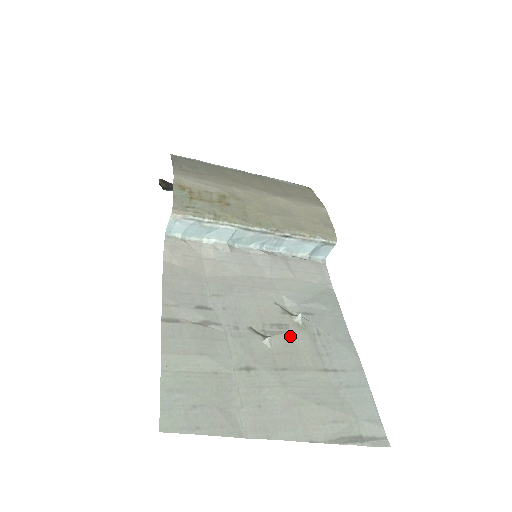
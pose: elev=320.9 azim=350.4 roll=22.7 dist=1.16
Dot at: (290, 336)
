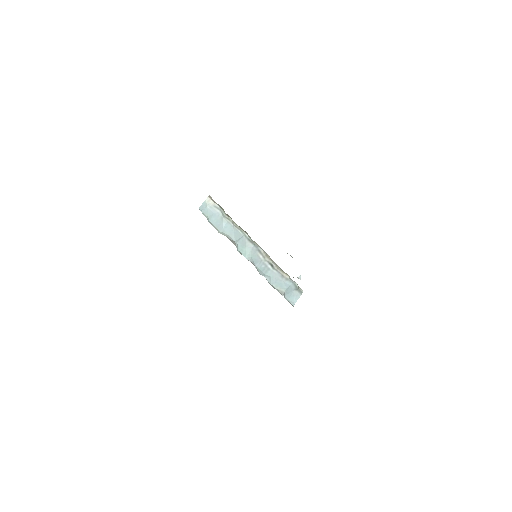
Dot at: occluded
